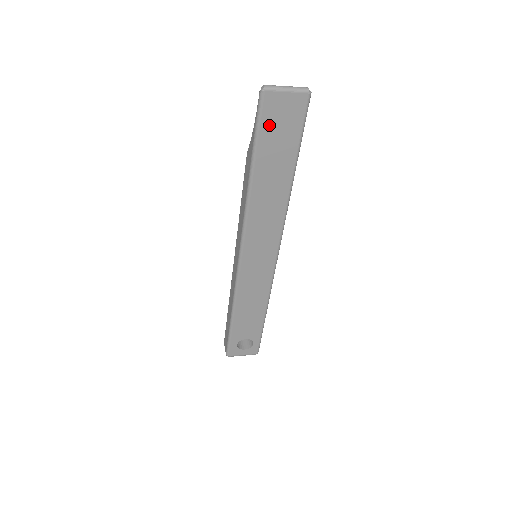
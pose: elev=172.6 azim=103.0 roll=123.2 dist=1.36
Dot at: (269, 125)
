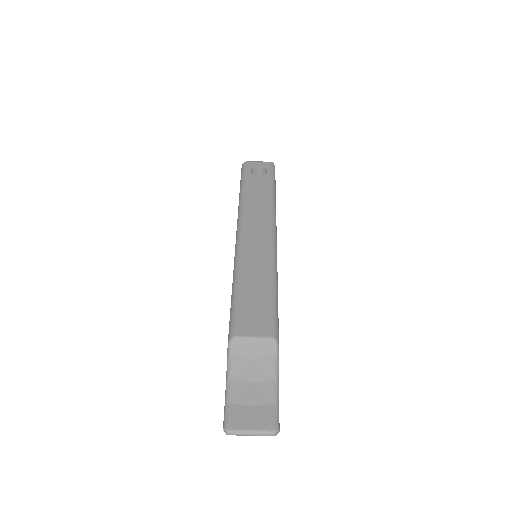
Dot at: occluded
